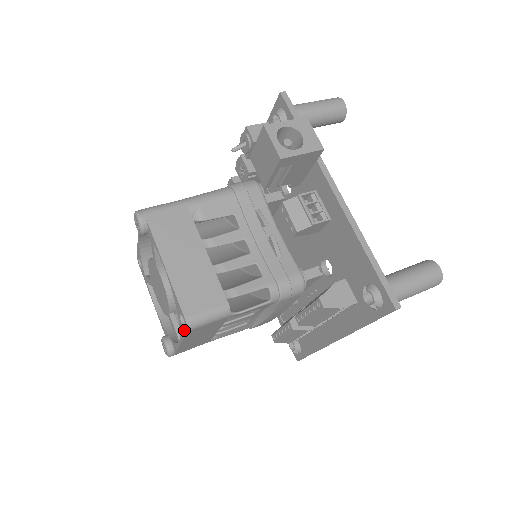
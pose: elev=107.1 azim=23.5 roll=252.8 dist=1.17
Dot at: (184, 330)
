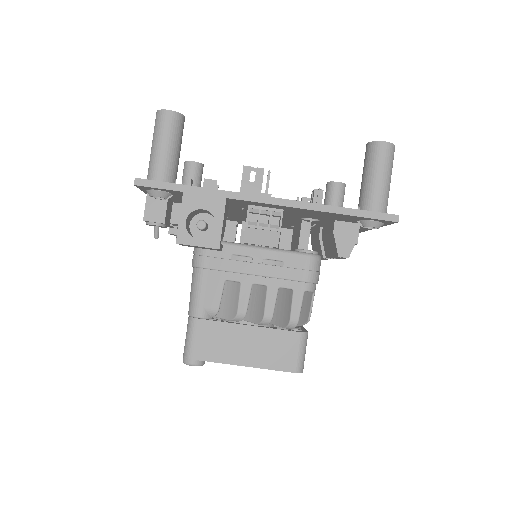
Dot at: occluded
